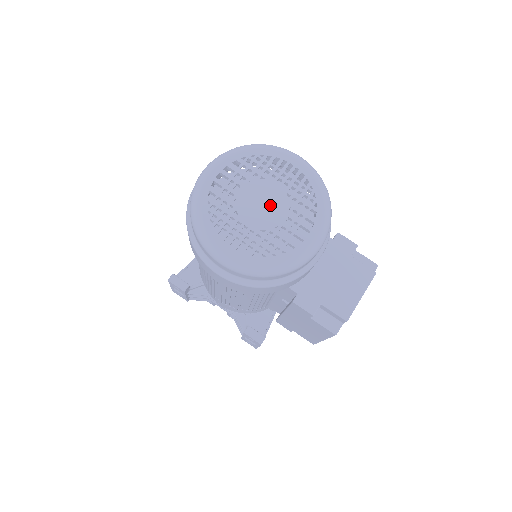
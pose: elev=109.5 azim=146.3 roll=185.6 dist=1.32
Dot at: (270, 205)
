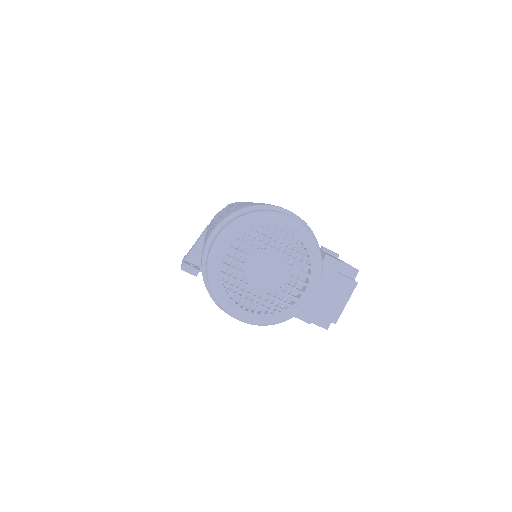
Dot at: (273, 271)
